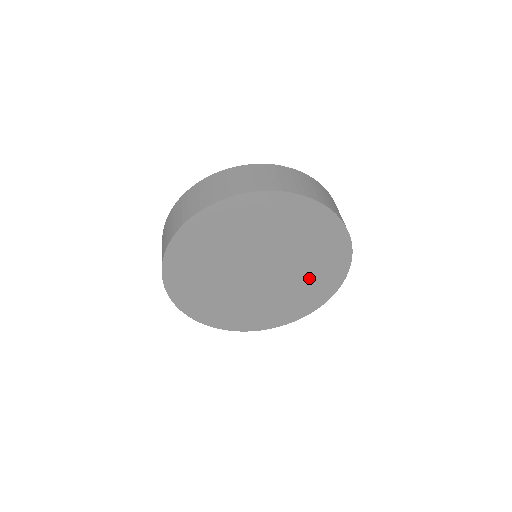
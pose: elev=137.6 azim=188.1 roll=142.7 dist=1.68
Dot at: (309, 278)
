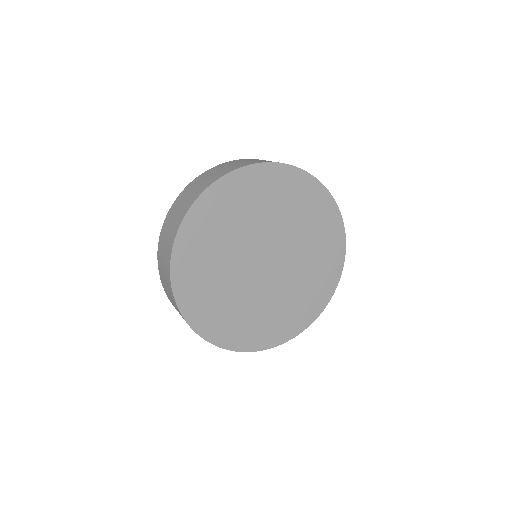
Dot at: (311, 235)
